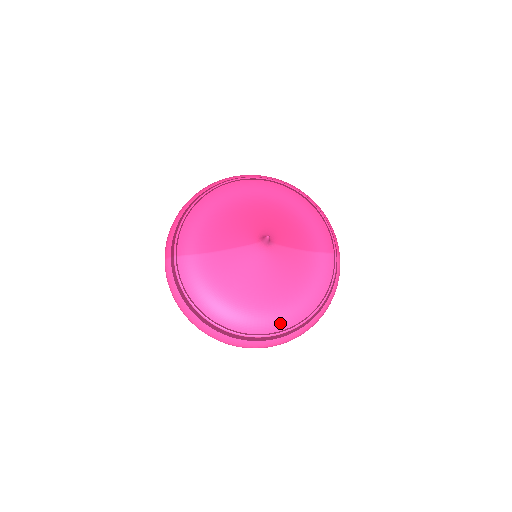
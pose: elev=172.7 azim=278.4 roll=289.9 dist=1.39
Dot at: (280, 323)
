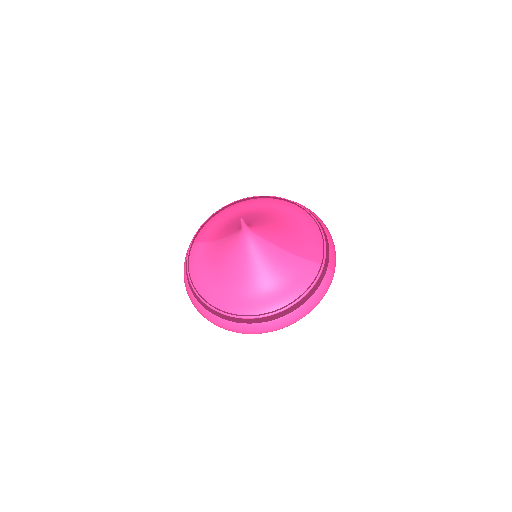
Dot at: (251, 309)
